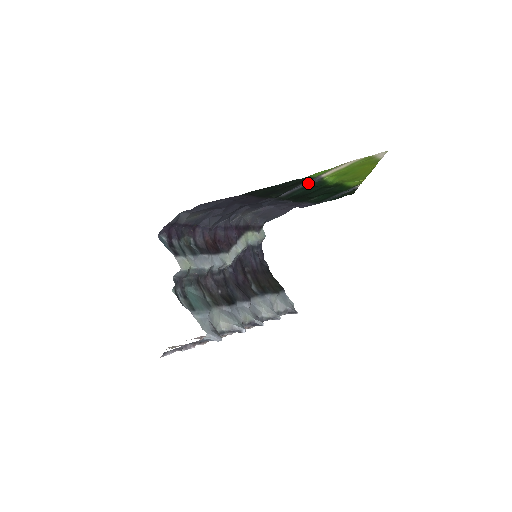
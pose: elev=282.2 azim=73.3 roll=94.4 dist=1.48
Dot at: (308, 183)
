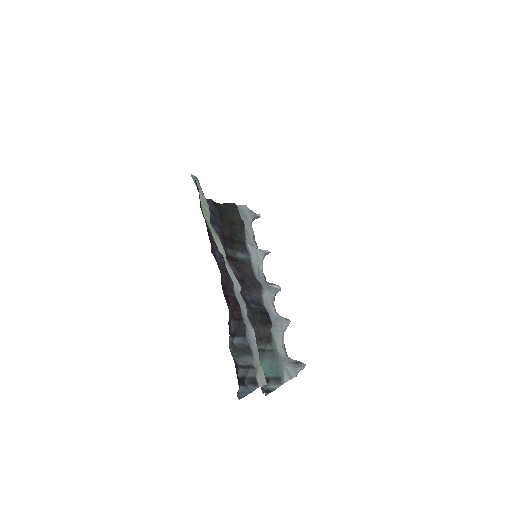
Dot at: occluded
